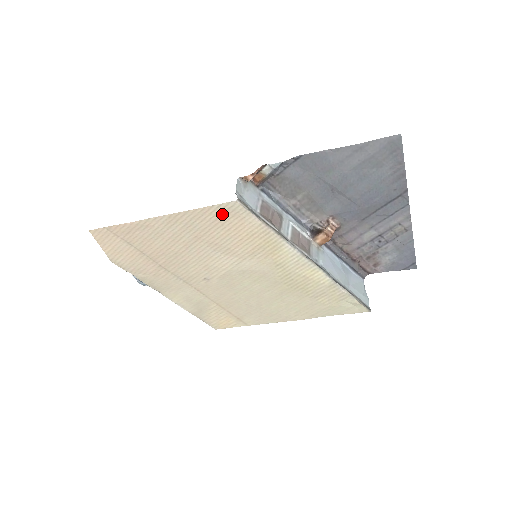
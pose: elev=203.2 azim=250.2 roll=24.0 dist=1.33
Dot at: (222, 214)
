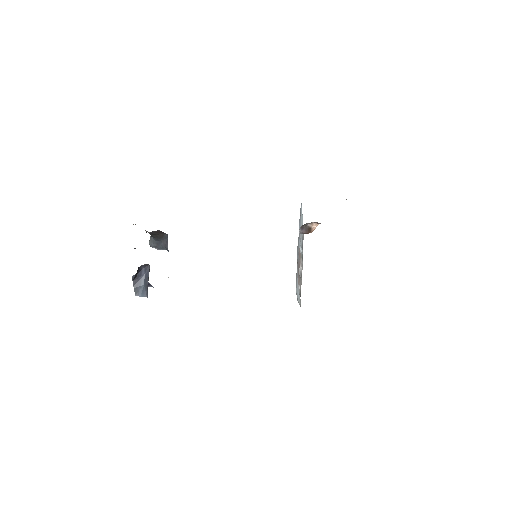
Dot at: occluded
